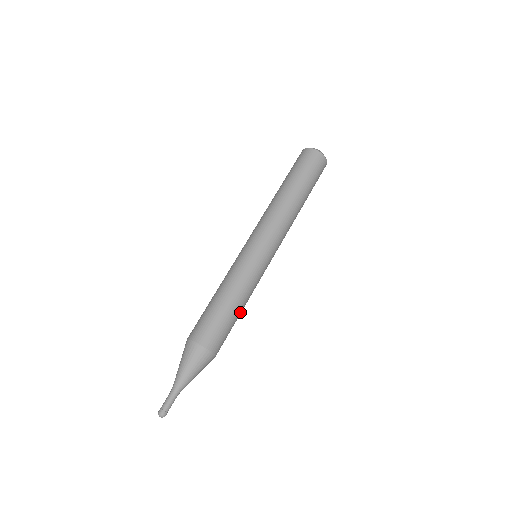
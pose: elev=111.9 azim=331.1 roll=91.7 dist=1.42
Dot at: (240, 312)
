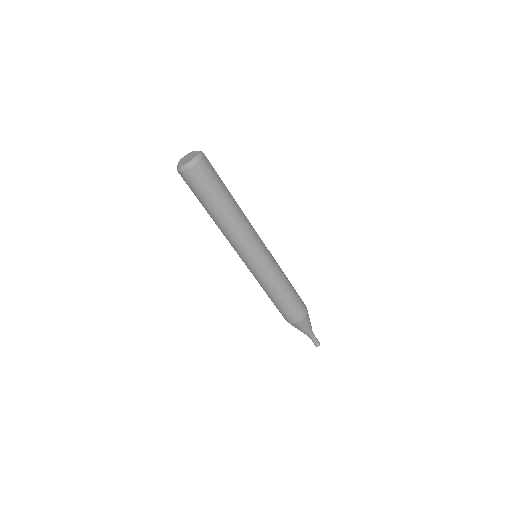
Dot at: (291, 285)
